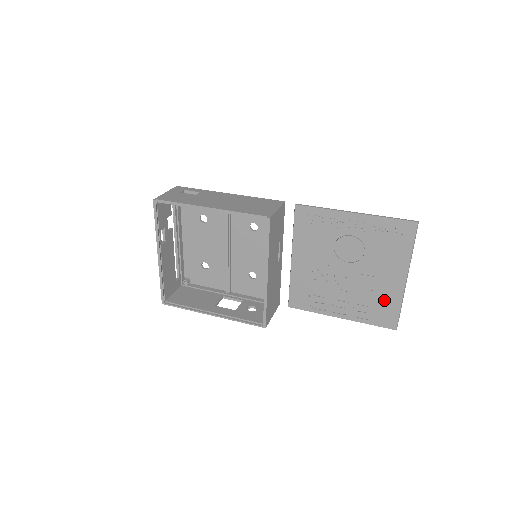
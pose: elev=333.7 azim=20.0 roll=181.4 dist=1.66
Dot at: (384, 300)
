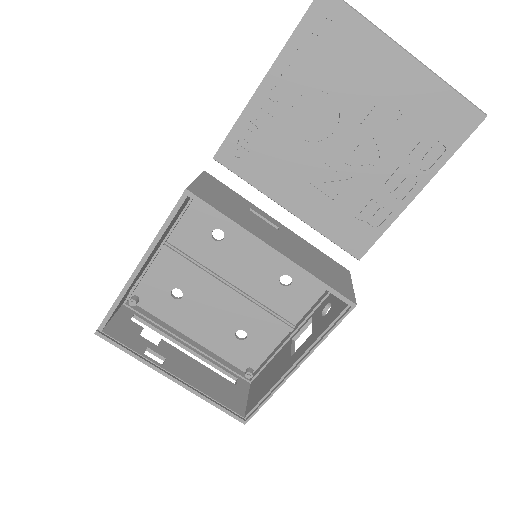
Dot at: (424, 108)
